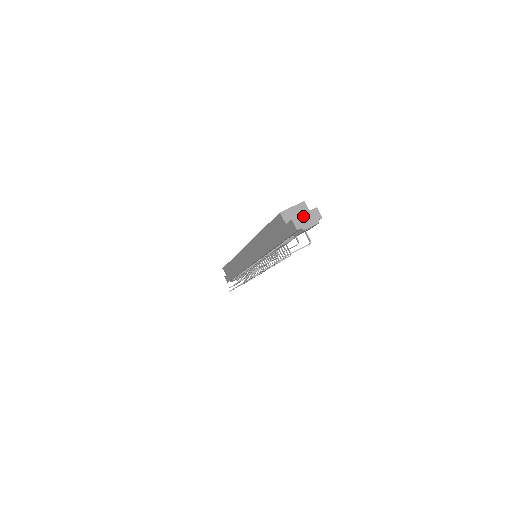
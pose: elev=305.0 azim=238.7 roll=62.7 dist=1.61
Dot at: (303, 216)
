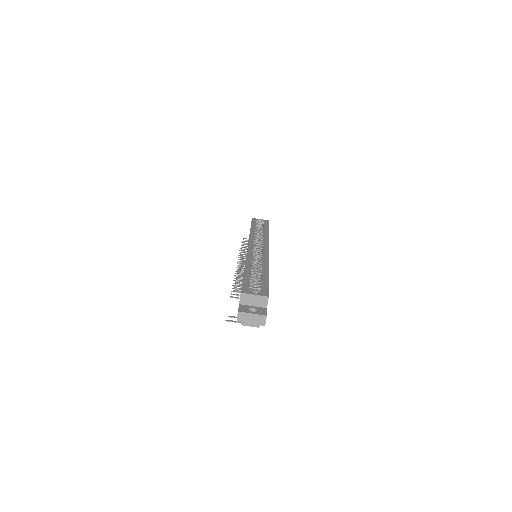
Dot at: (250, 315)
